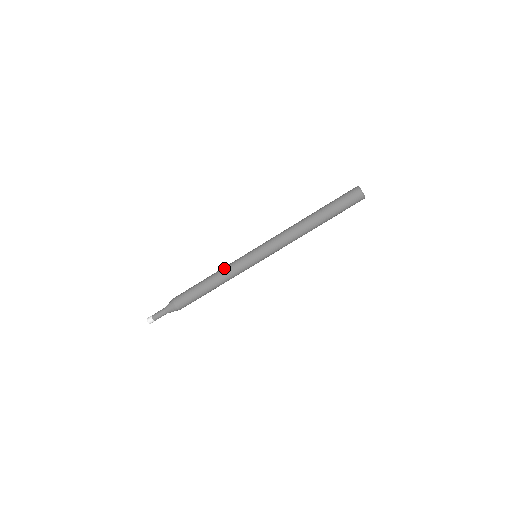
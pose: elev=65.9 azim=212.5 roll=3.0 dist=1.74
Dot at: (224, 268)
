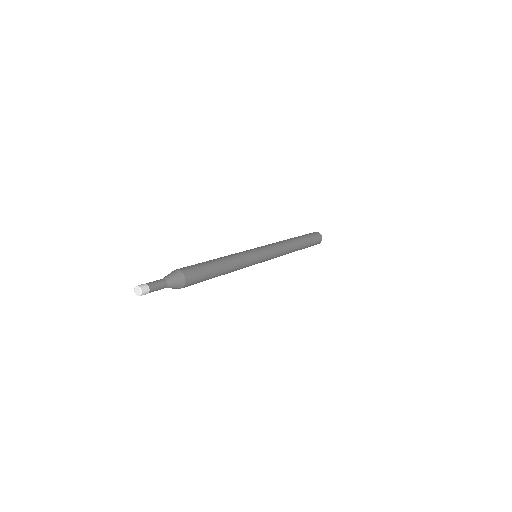
Dot at: (233, 254)
